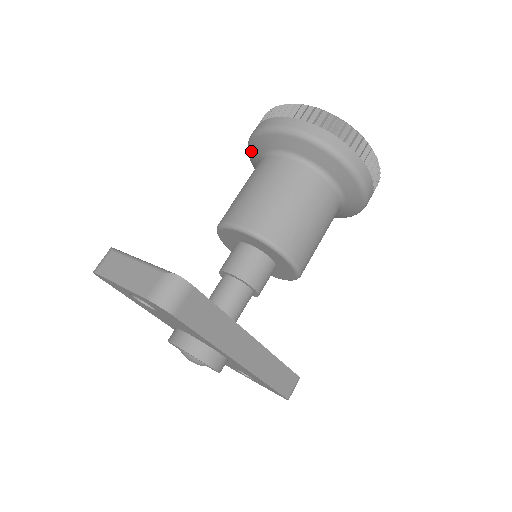
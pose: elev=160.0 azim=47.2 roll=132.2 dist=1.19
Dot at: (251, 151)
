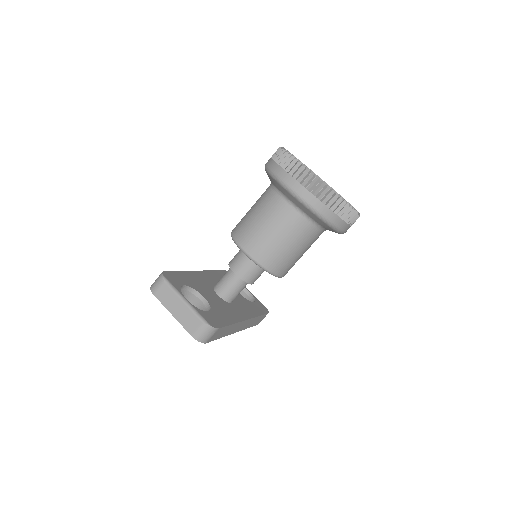
Dot at: (267, 174)
